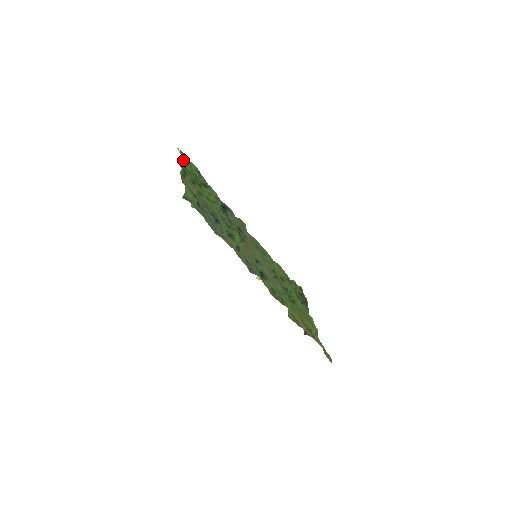
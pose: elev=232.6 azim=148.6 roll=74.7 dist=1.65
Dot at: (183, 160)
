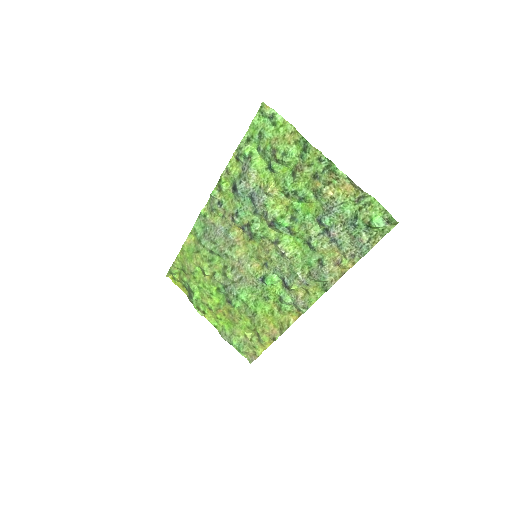
Dot at: (292, 135)
